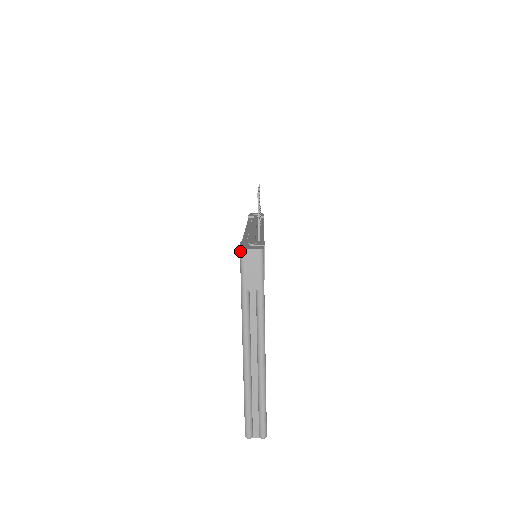
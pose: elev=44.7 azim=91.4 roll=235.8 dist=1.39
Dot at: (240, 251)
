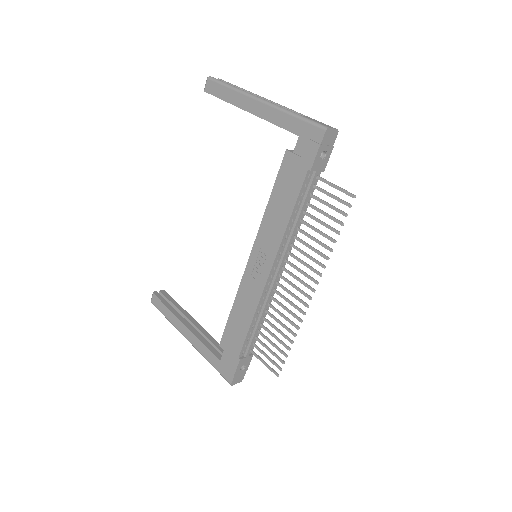
Dot at: (230, 384)
